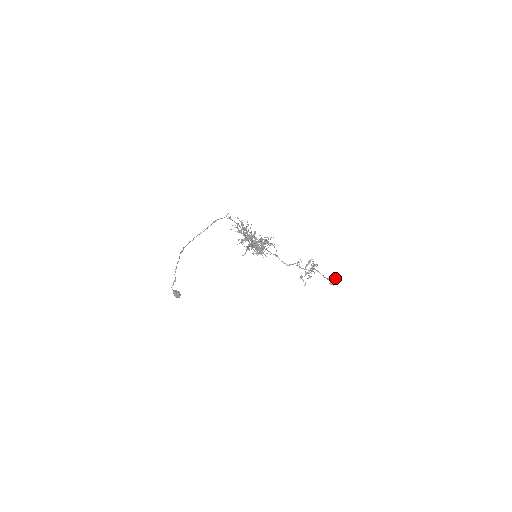
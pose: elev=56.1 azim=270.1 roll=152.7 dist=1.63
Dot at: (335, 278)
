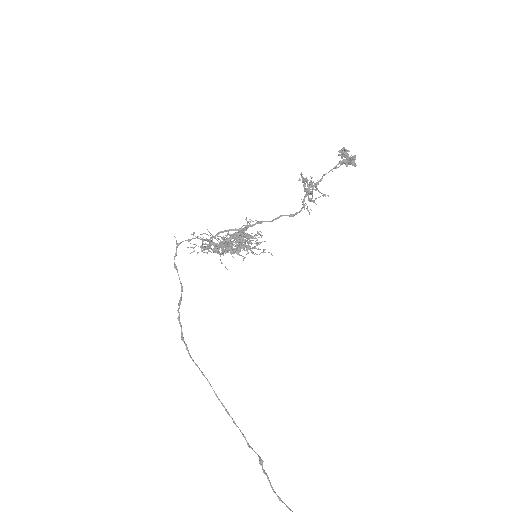
Dot at: occluded
